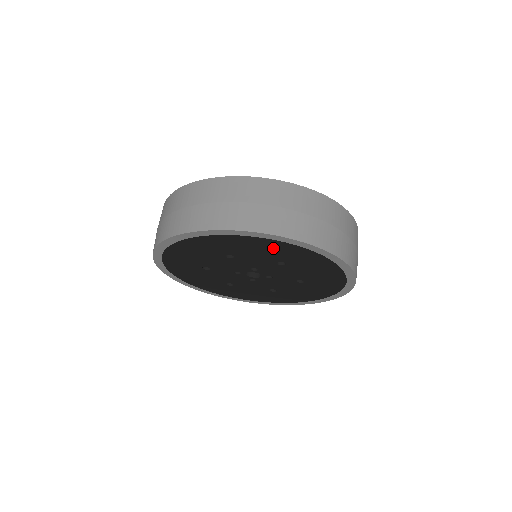
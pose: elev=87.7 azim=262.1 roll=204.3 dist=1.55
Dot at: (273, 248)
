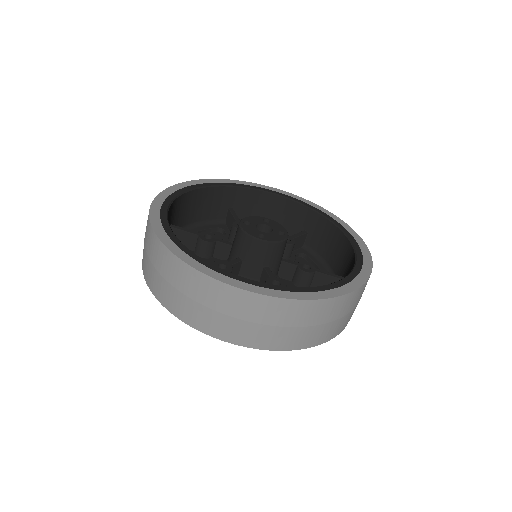
Dot at: occluded
